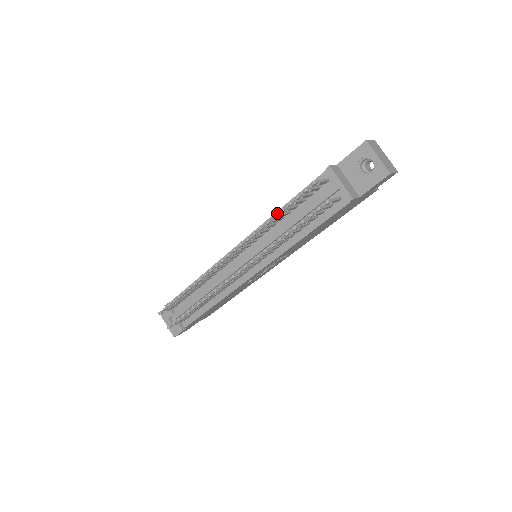
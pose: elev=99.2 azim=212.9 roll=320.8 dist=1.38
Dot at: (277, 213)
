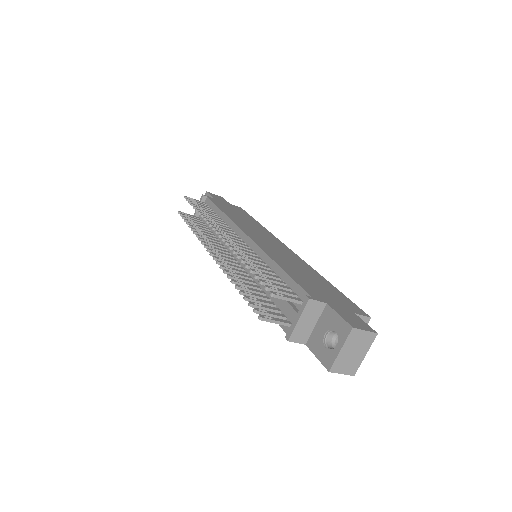
Dot at: (252, 266)
